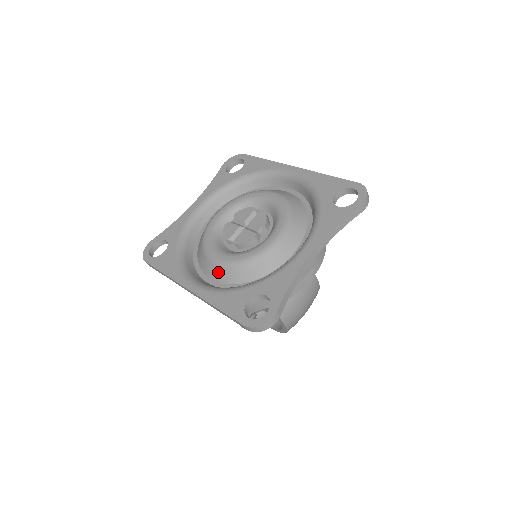
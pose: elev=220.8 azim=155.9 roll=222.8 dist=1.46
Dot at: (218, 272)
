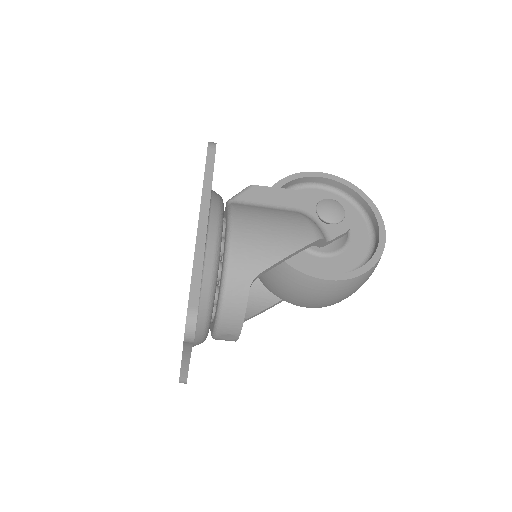
Dot at: occluded
